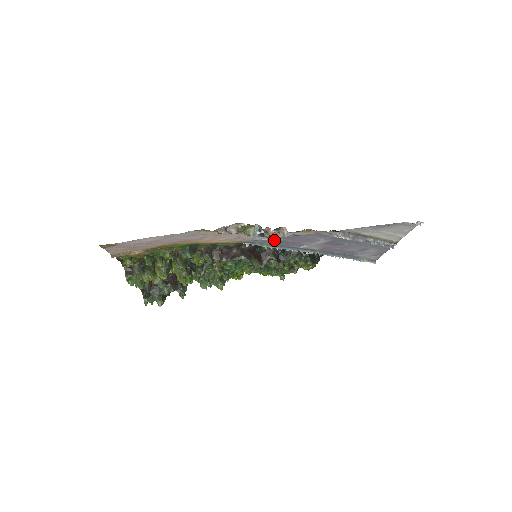
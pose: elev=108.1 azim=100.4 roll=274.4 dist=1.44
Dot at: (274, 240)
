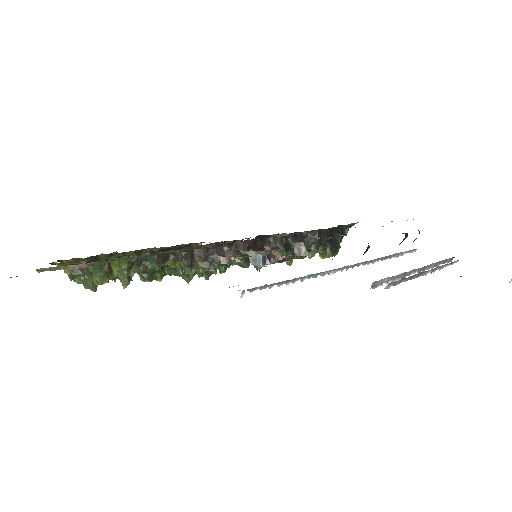
Dot at: occluded
